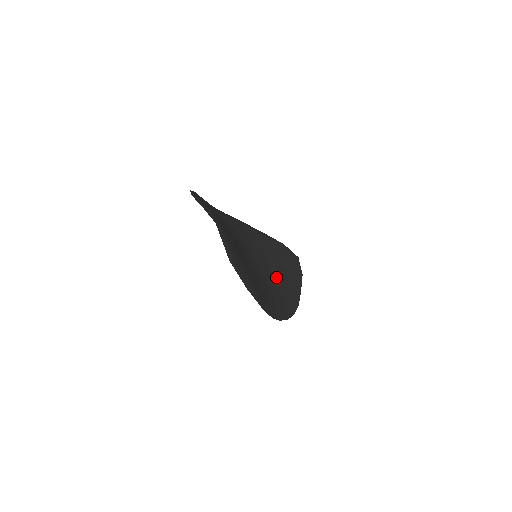
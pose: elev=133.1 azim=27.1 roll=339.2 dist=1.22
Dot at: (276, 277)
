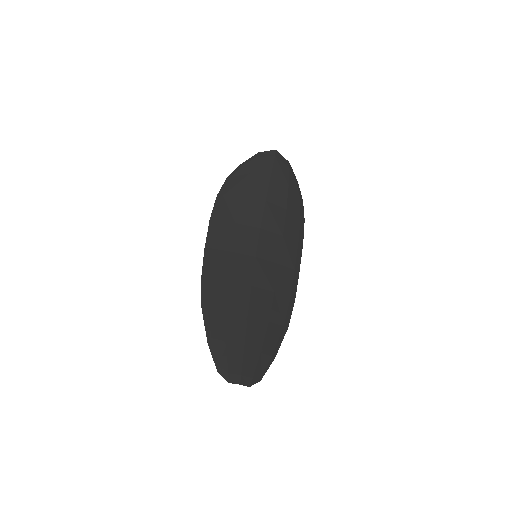
Dot at: (276, 228)
